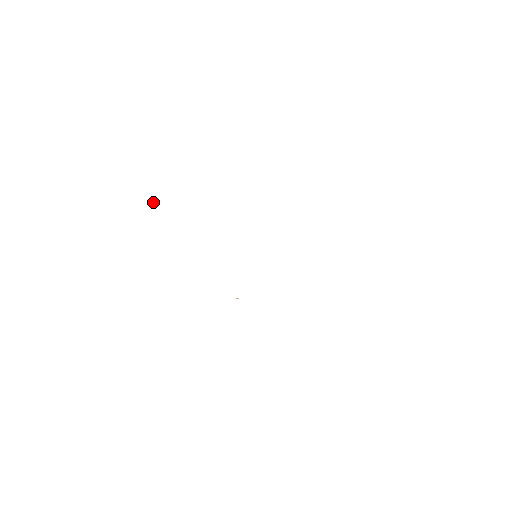
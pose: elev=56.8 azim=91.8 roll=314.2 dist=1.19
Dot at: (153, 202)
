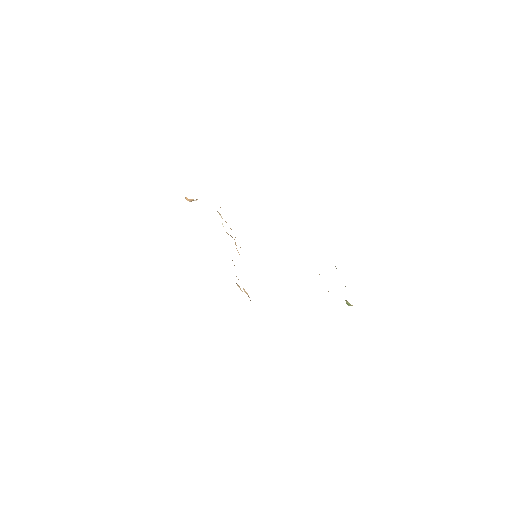
Dot at: (195, 200)
